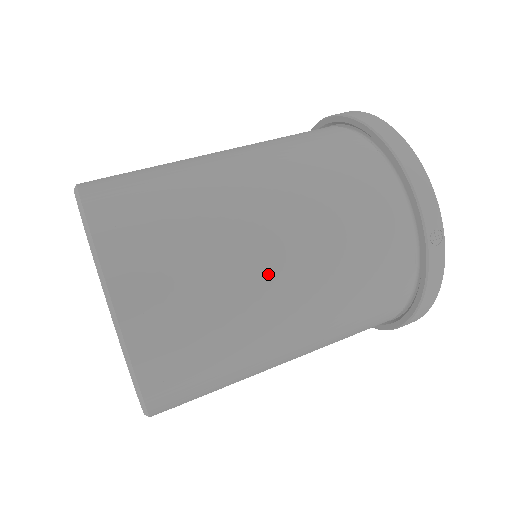
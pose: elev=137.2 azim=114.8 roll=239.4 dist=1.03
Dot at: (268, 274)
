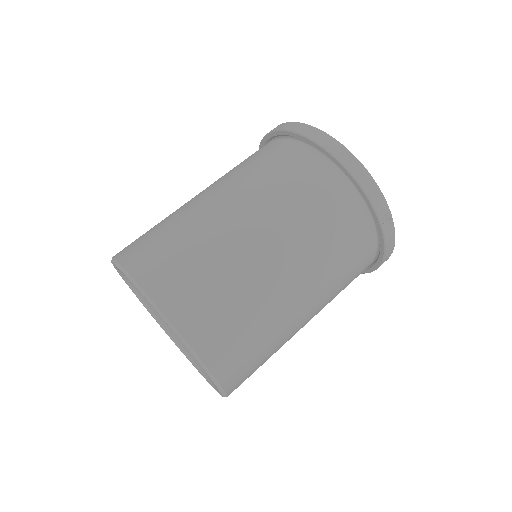
Dot at: (284, 290)
